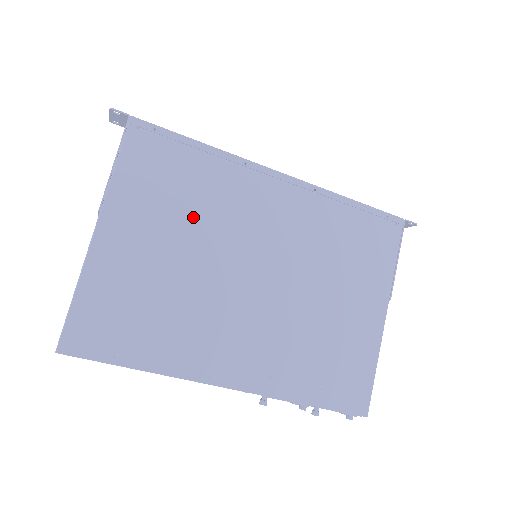
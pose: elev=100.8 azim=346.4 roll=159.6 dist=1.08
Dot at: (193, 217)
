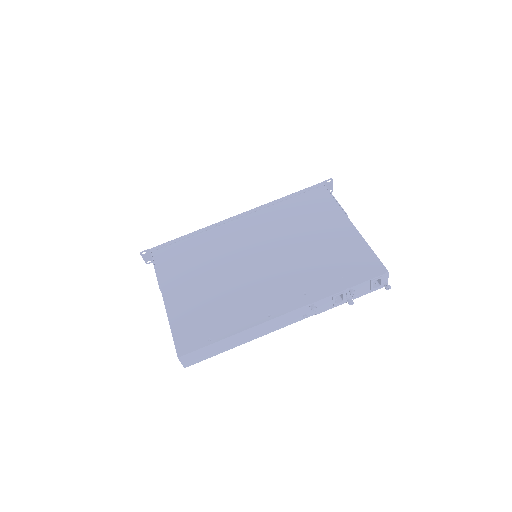
Dot at: (207, 261)
